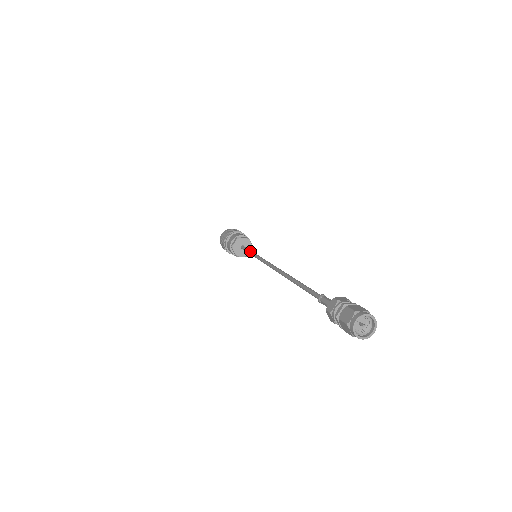
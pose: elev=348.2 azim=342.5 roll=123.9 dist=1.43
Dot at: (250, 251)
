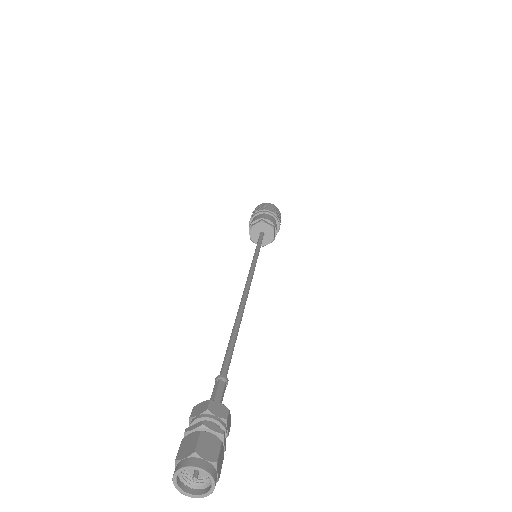
Dot at: occluded
